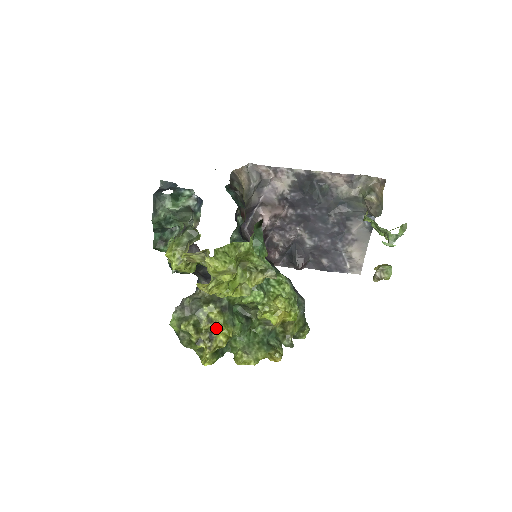
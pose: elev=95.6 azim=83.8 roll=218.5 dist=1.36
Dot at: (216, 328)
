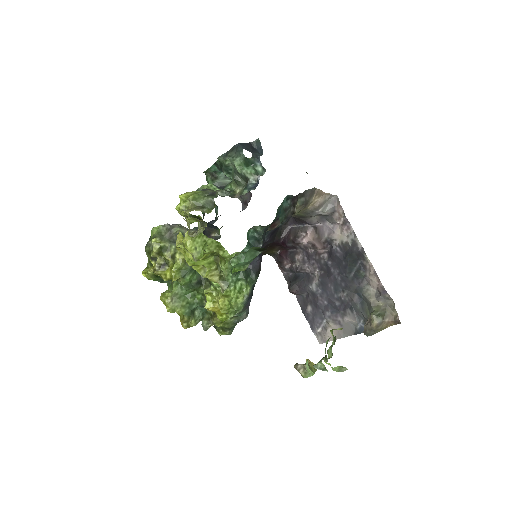
Dot at: (172, 265)
